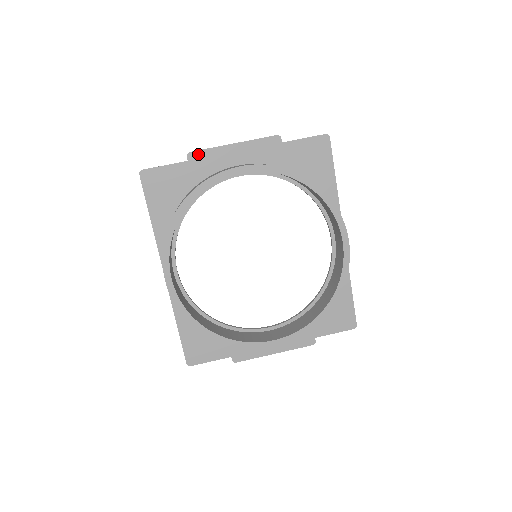
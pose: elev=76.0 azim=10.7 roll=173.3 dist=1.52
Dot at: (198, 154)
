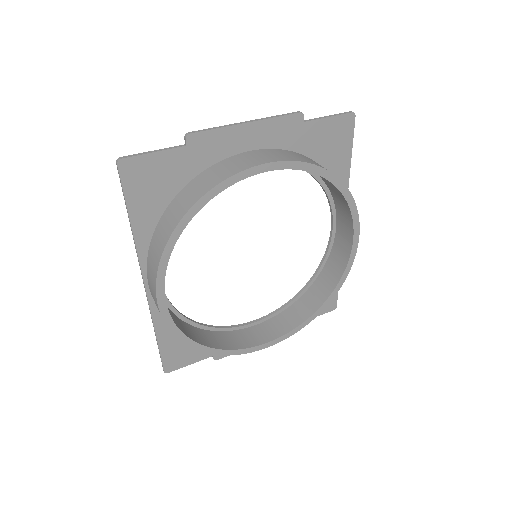
Dot at: (201, 136)
